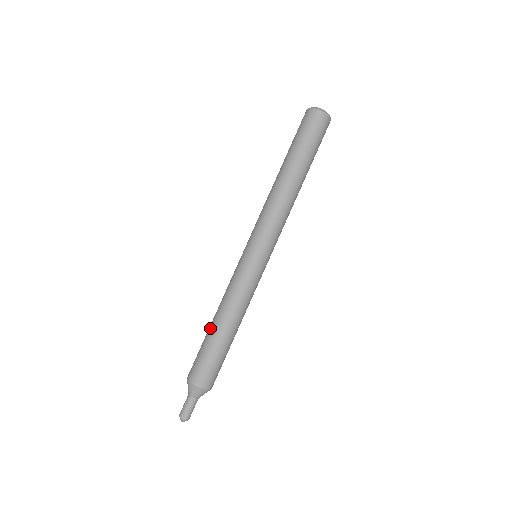
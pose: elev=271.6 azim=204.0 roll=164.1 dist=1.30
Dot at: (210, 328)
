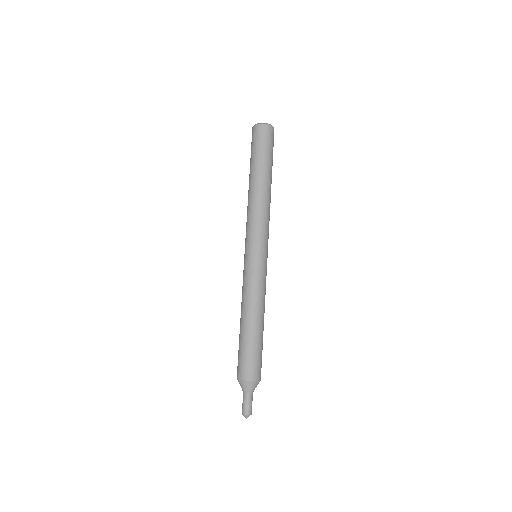
Dot at: occluded
